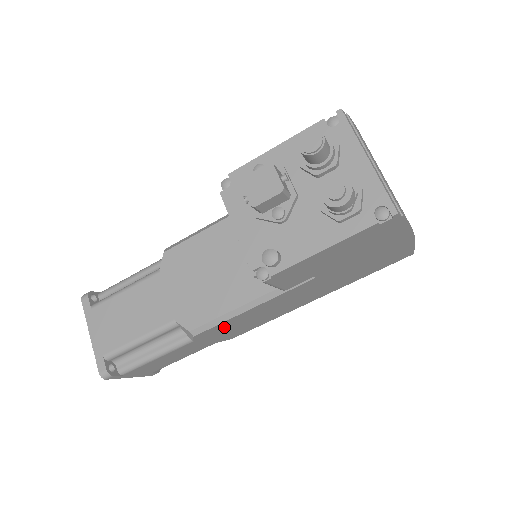
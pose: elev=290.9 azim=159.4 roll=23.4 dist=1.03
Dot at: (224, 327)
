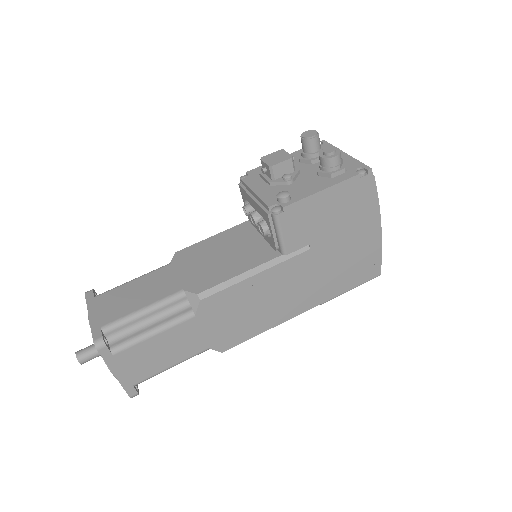
Dot at: (226, 304)
